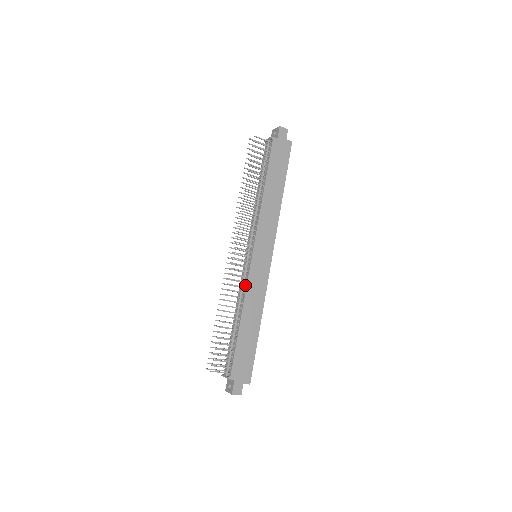
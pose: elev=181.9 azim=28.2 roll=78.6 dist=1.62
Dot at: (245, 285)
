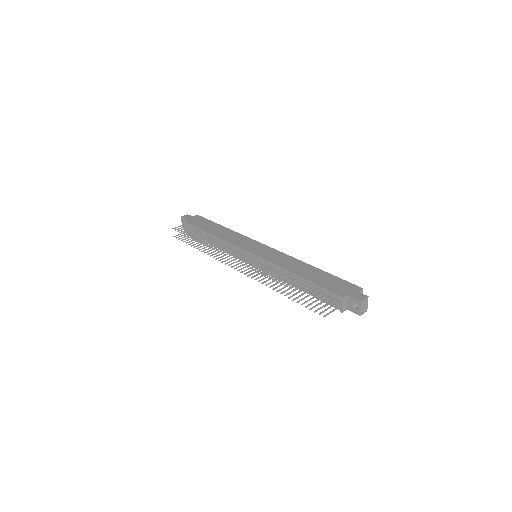
Dot at: (270, 265)
